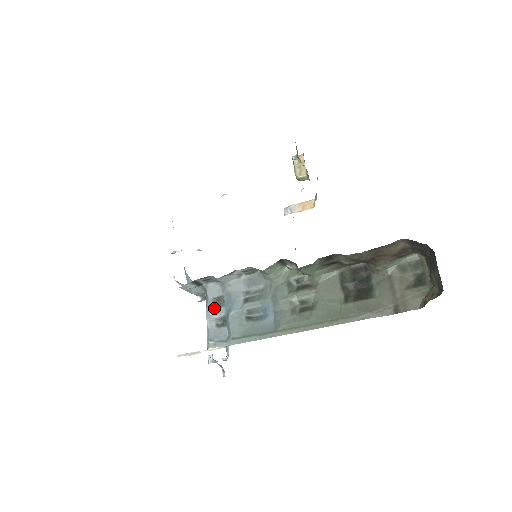
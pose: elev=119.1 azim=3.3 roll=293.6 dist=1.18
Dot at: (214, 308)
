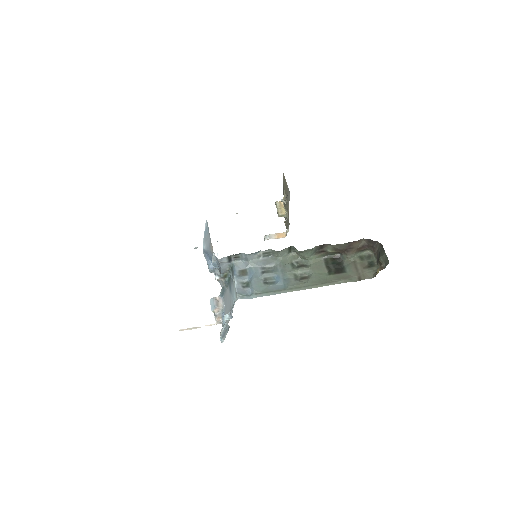
Dot at: (240, 276)
